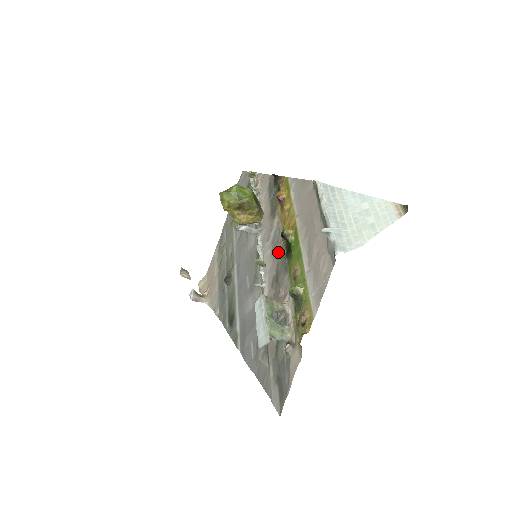
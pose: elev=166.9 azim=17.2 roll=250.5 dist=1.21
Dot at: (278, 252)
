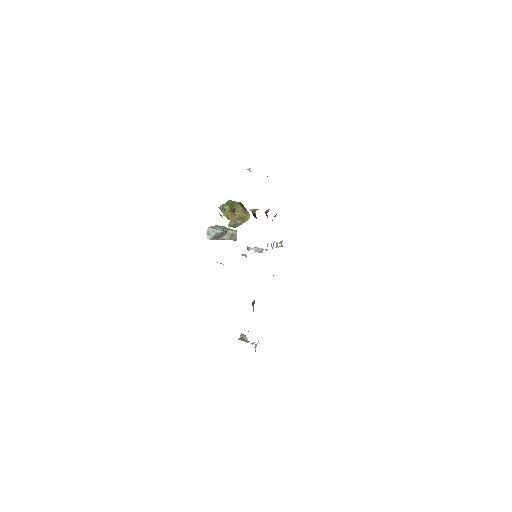
Dot at: occluded
